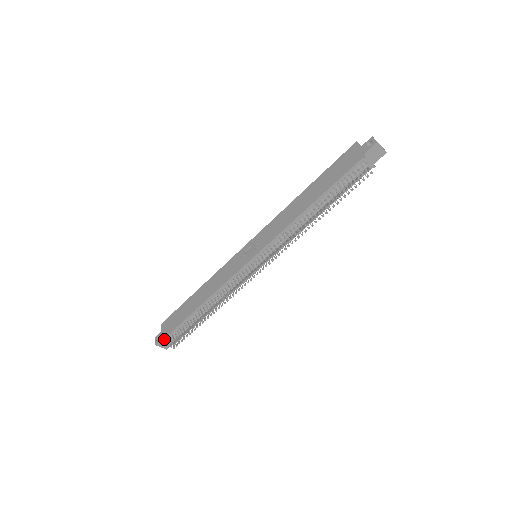
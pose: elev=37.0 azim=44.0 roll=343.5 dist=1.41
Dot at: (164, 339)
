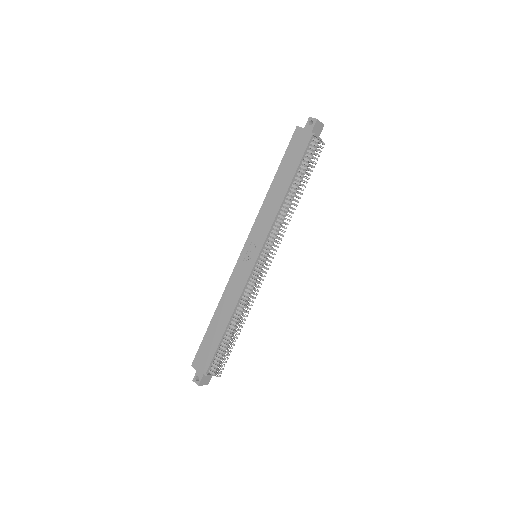
Dot at: (206, 374)
